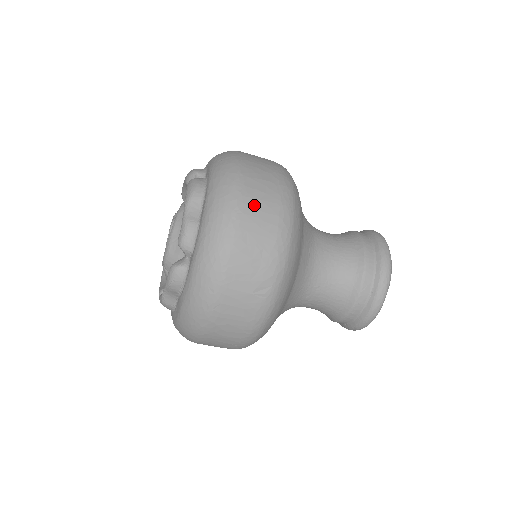
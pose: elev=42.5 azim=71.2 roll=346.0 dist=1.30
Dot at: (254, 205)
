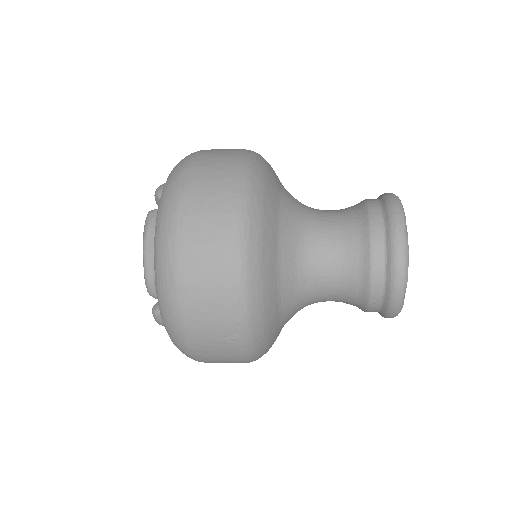
Dot at: (195, 253)
